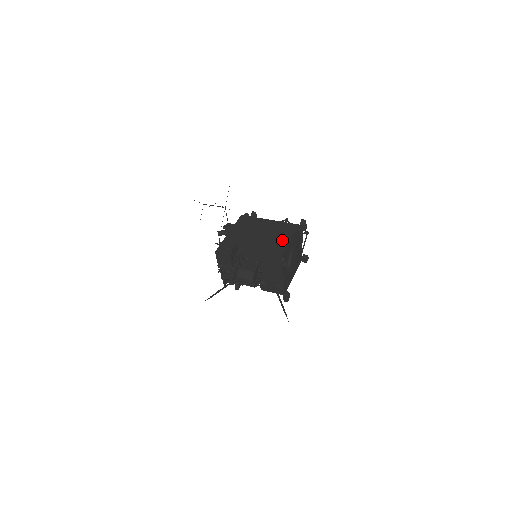
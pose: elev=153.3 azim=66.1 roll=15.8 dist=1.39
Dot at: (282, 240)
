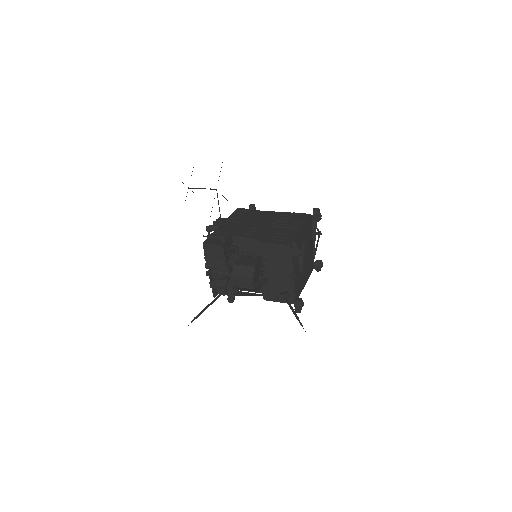
Dot at: (291, 228)
